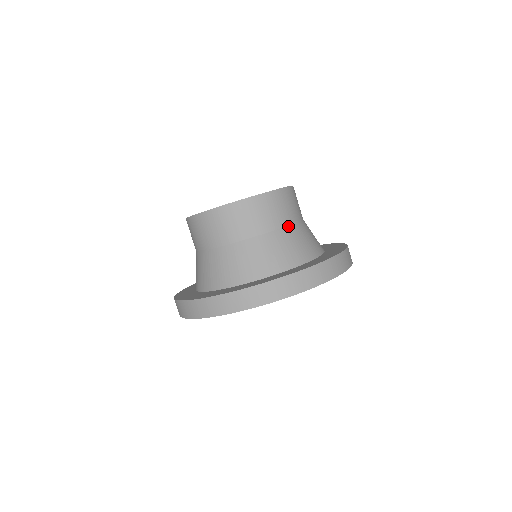
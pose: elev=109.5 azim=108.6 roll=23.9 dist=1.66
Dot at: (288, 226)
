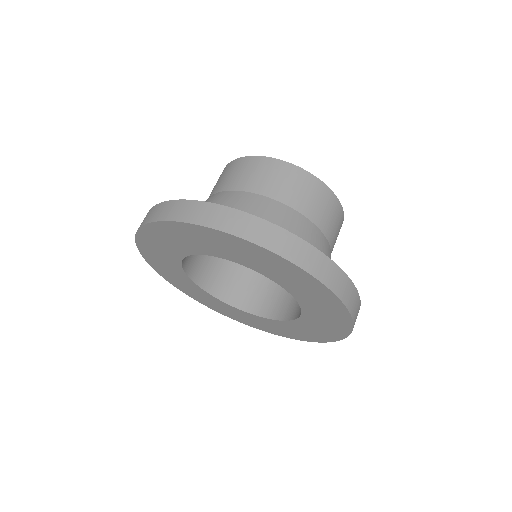
Dot at: (318, 229)
